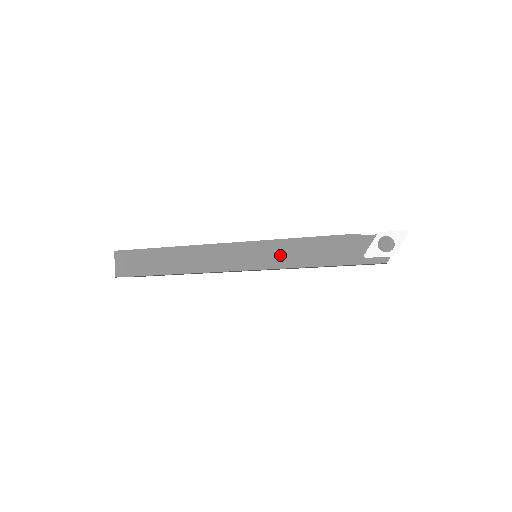
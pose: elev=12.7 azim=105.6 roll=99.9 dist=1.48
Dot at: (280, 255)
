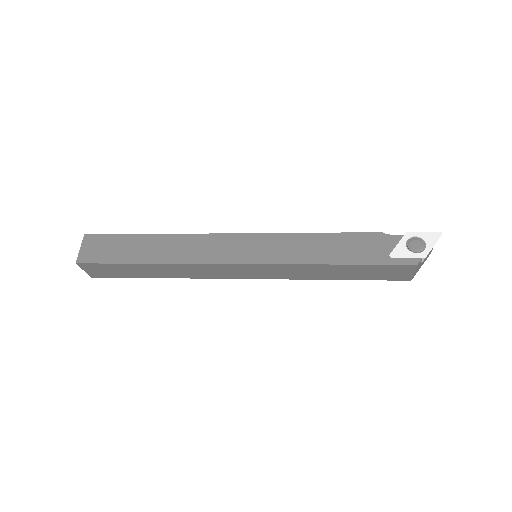
Dot at: (287, 249)
